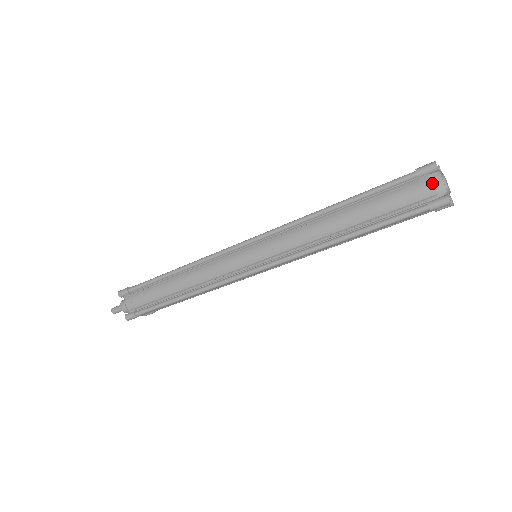
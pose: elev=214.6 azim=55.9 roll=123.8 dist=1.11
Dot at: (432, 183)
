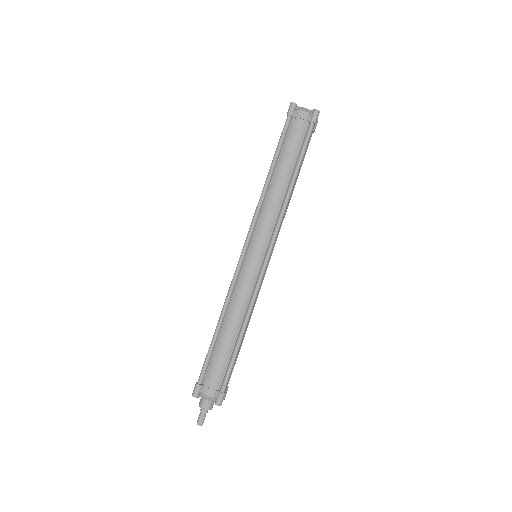
Dot at: occluded
